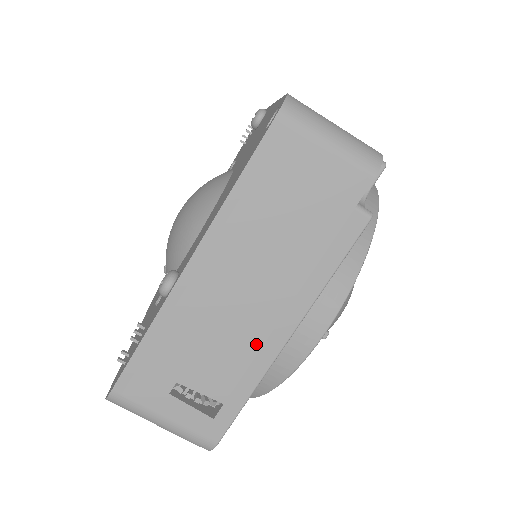
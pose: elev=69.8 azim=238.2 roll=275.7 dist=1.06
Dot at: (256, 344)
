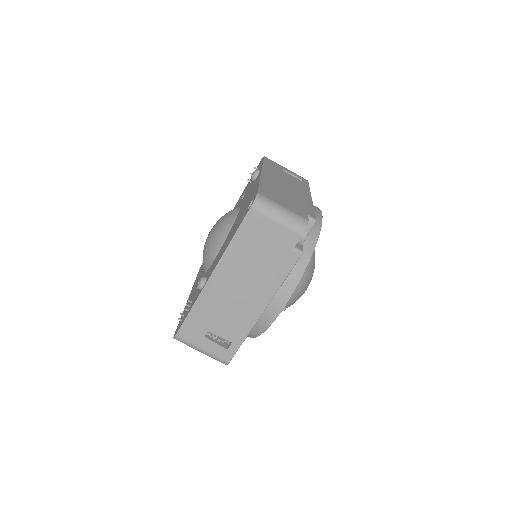
Dot at: (247, 314)
